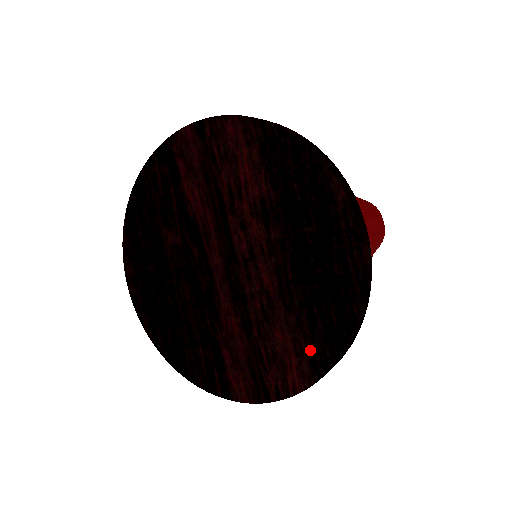
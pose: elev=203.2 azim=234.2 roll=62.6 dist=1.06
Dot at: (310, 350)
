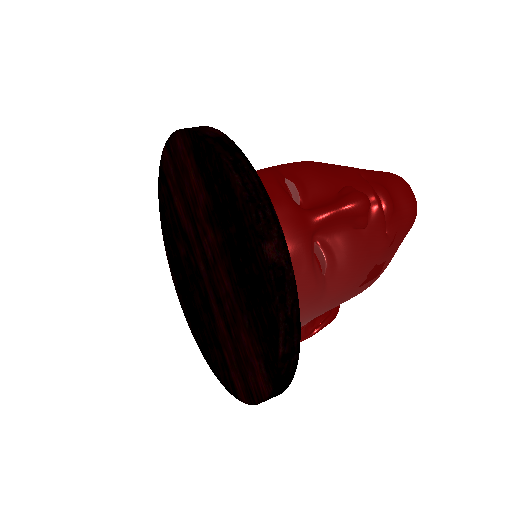
Dot at: (261, 353)
